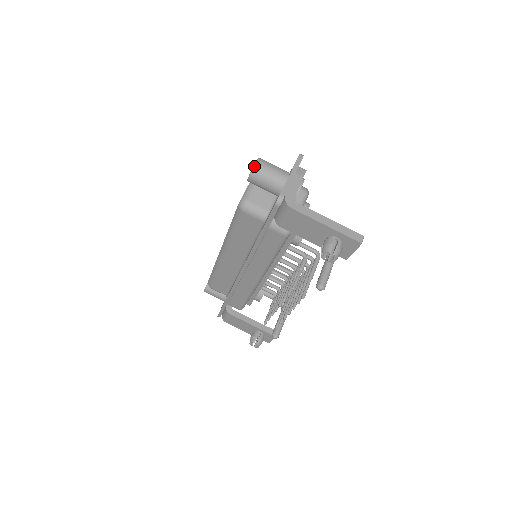
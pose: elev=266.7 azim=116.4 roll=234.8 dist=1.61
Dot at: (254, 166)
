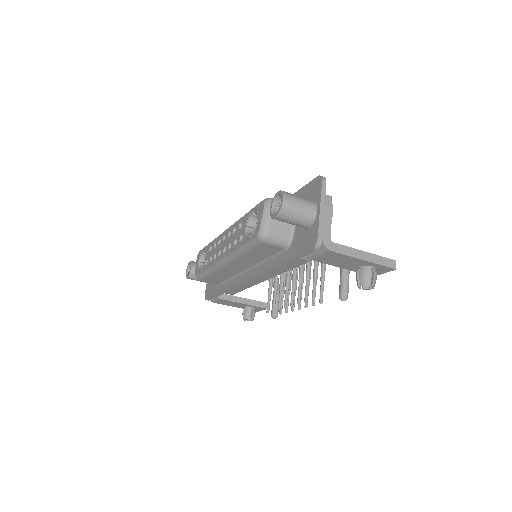
Dot at: (282, 206)
